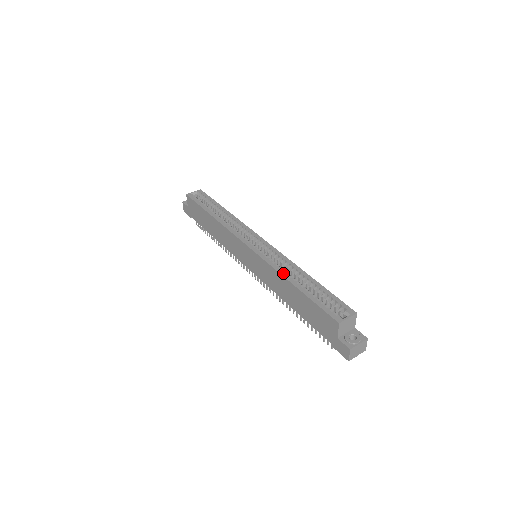
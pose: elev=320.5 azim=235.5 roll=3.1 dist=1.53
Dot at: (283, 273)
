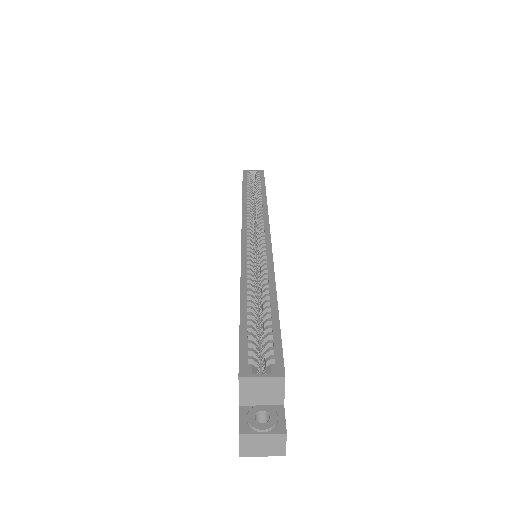
Dot at: (245, 278)
